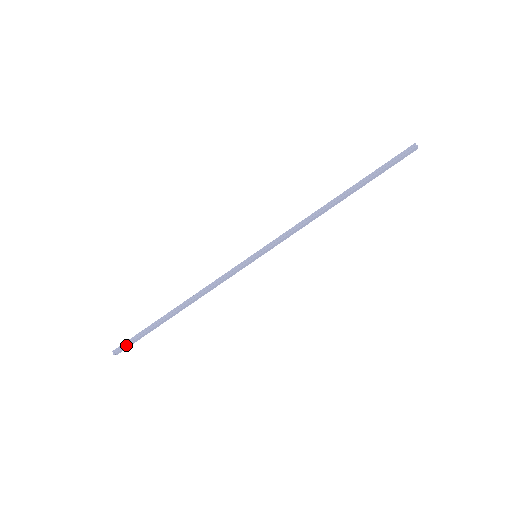
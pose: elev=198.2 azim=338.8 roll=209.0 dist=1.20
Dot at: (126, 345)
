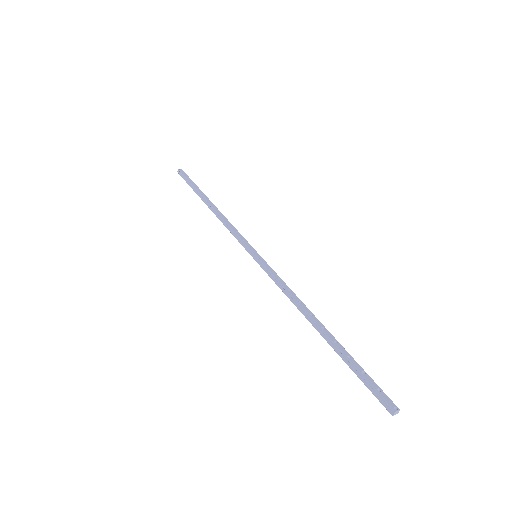
Dot at: (183, 178)
